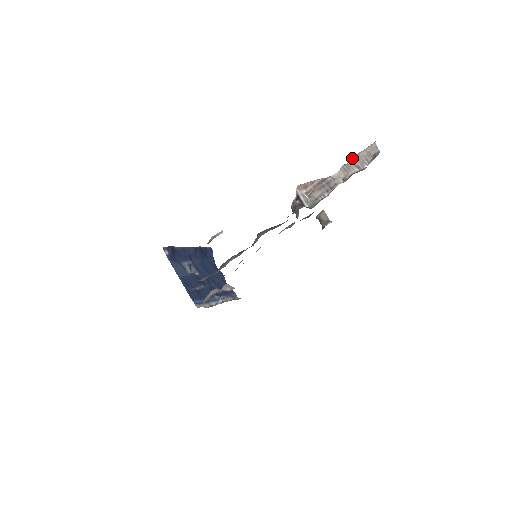
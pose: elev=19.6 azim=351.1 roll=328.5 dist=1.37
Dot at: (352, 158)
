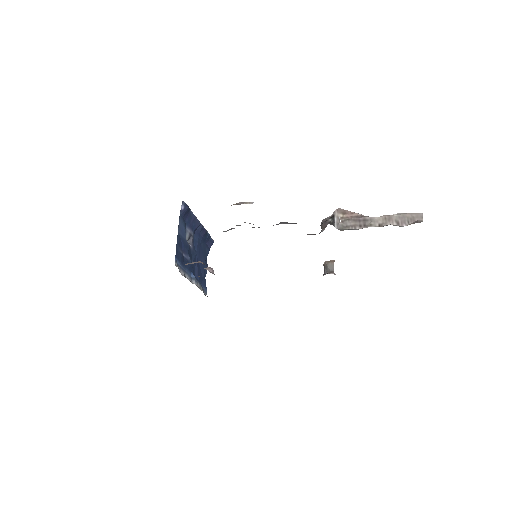
Dot at: (397, 213)
